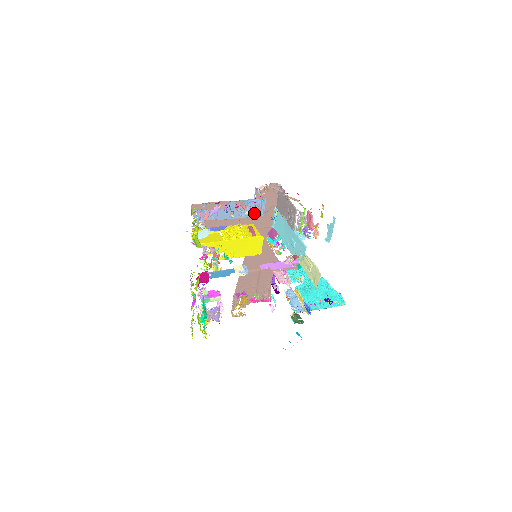
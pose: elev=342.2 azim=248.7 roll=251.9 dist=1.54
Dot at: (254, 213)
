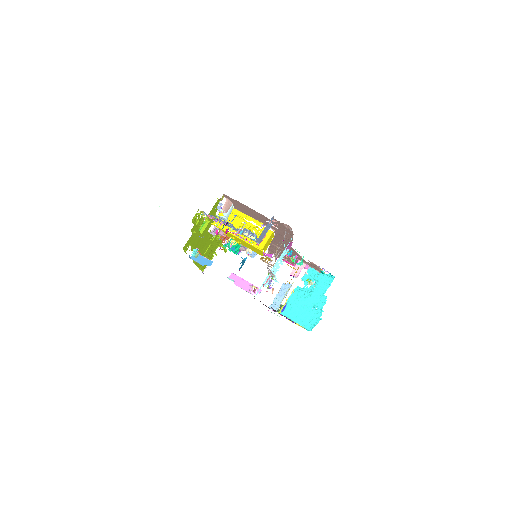
Dot at: (251, 238)
